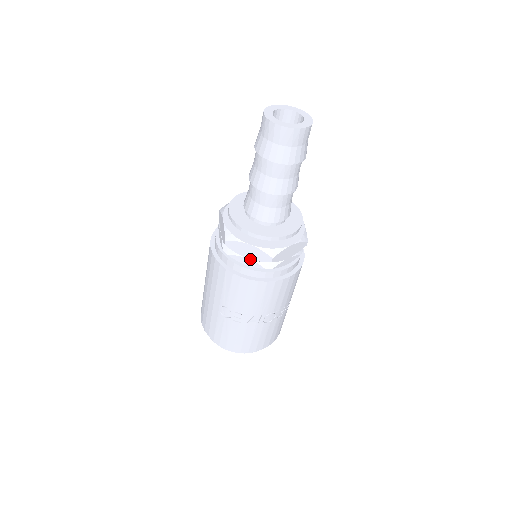
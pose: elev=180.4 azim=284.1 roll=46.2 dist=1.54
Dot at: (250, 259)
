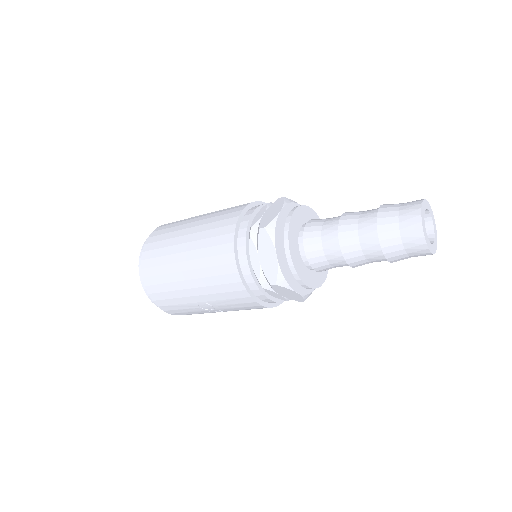
Dot at: (282, 296)
